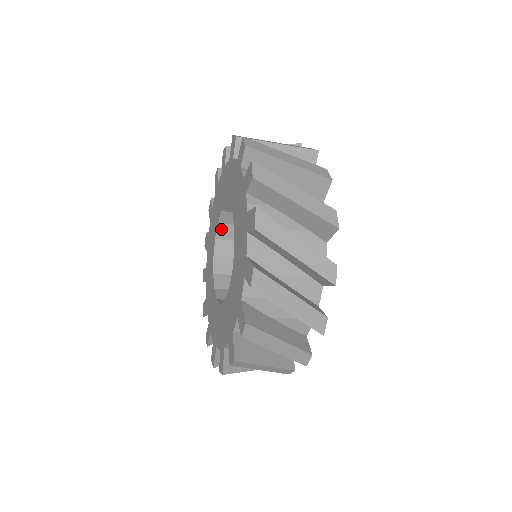
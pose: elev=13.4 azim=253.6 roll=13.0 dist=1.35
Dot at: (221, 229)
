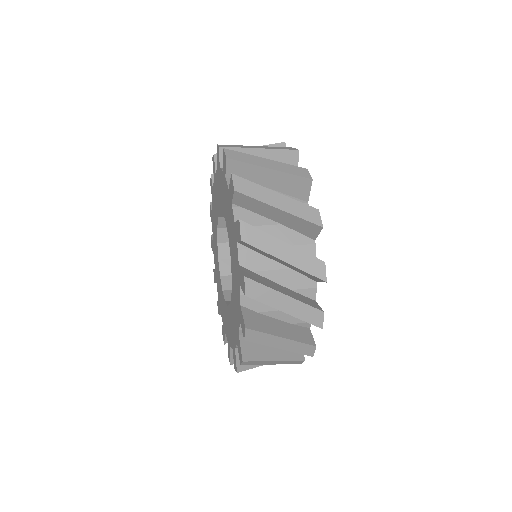
Dot at: occluded
